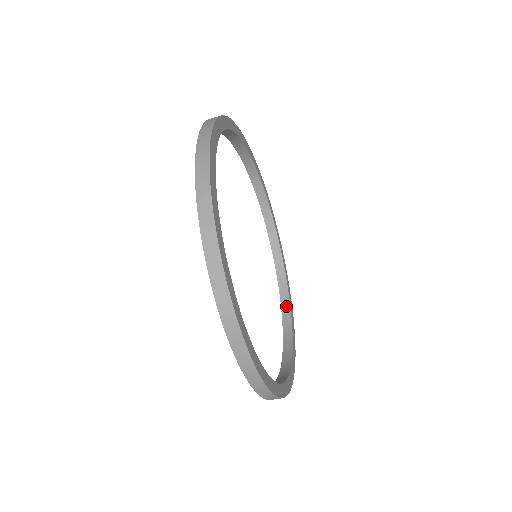
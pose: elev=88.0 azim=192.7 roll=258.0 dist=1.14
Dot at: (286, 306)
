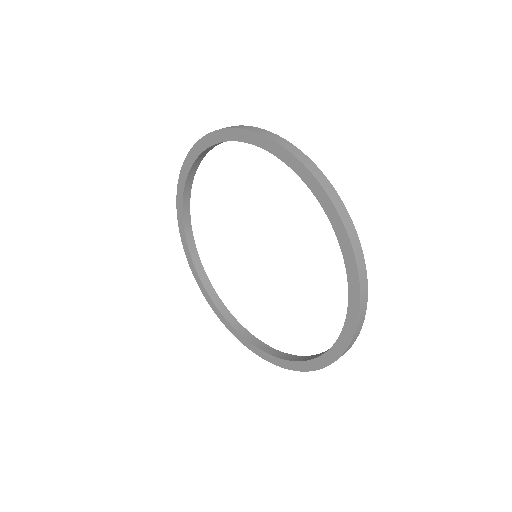
Dot at: (231, 318)
